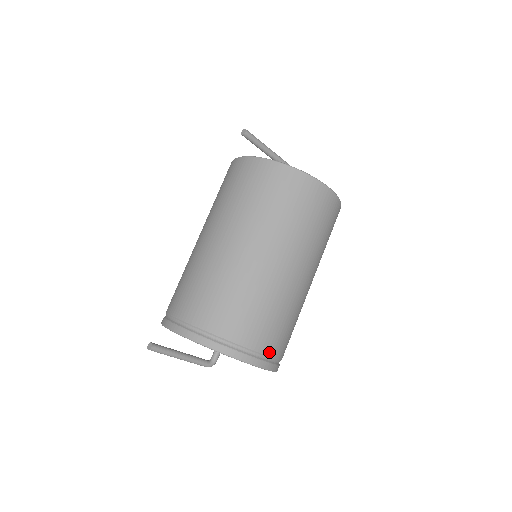
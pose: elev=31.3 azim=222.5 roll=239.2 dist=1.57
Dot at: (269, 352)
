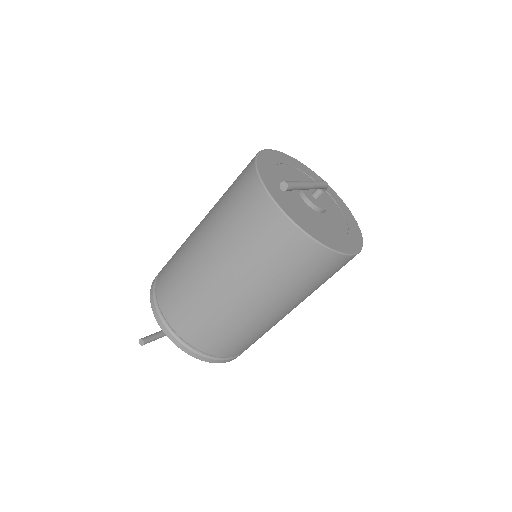
Dot at: occluded
